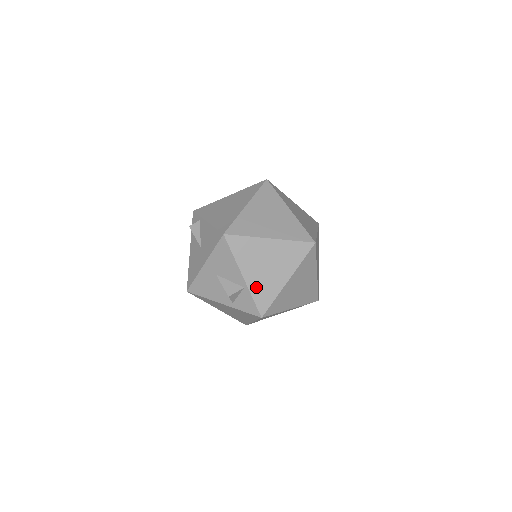
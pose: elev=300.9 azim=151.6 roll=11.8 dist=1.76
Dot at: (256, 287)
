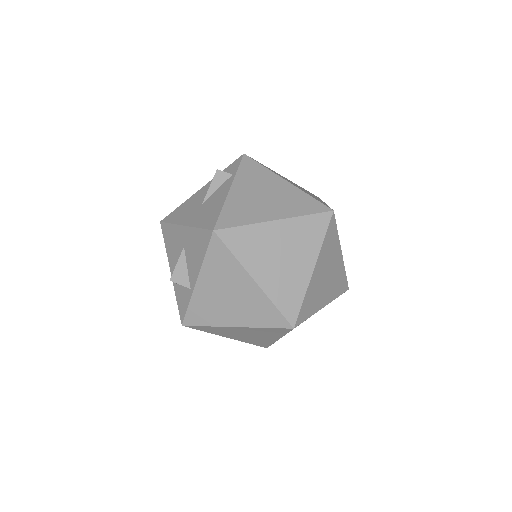
Dot at: (200, 301)
